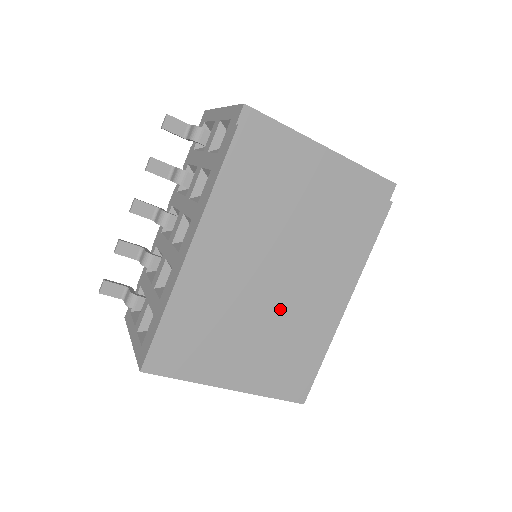
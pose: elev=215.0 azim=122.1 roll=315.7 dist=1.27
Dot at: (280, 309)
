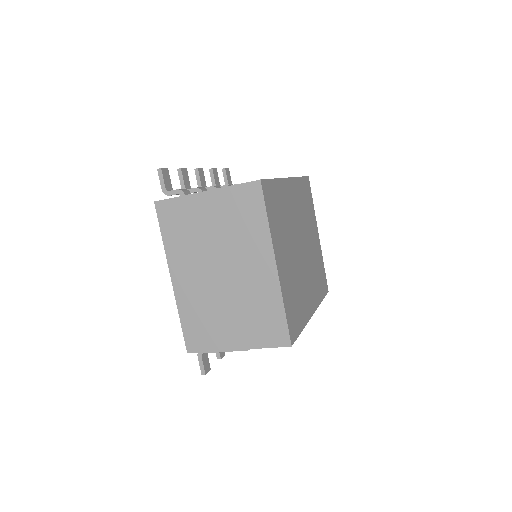
Dot at: (299, 264)
